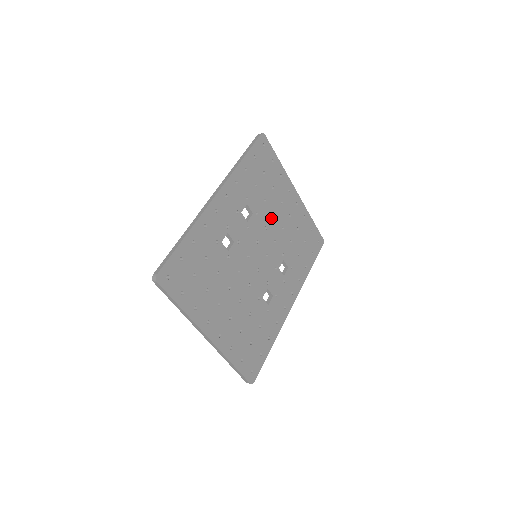
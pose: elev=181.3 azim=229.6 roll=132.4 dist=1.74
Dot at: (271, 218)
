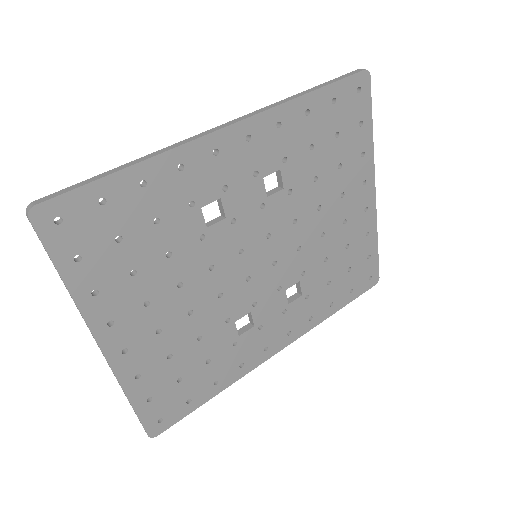
Dot at: (312, 210)
